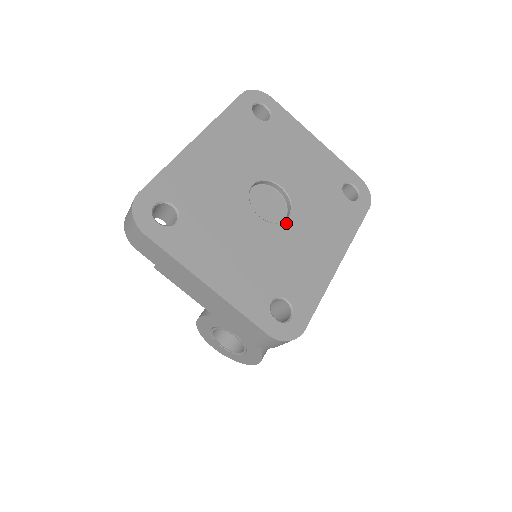
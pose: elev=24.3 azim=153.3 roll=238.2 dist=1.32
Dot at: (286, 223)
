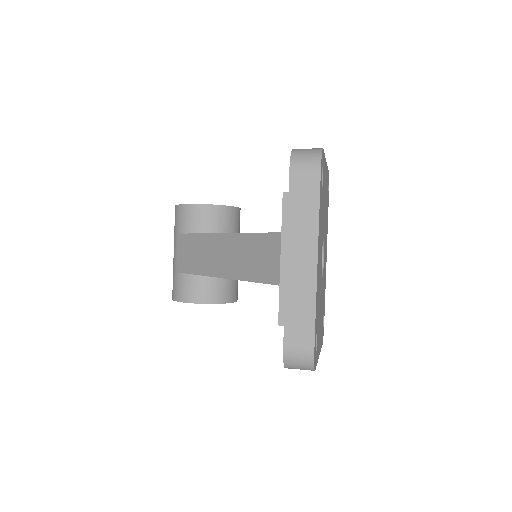
Dot at: occluded
